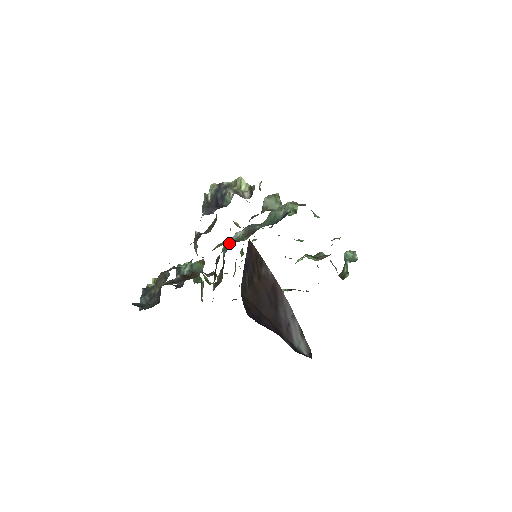
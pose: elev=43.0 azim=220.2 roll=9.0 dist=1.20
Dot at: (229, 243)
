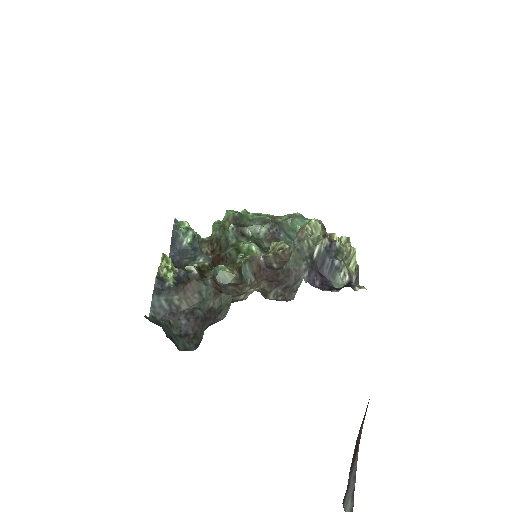
Dot at: (255, 248)
